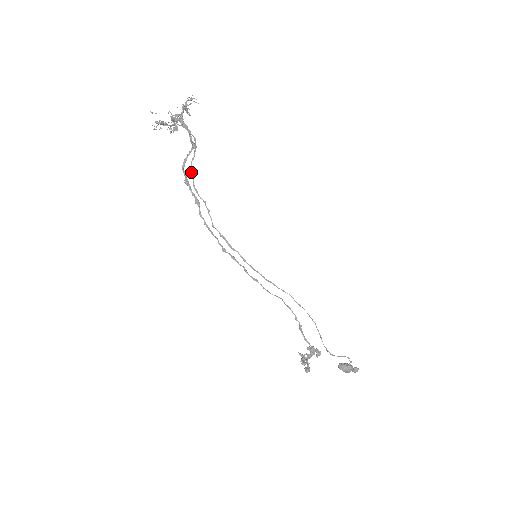
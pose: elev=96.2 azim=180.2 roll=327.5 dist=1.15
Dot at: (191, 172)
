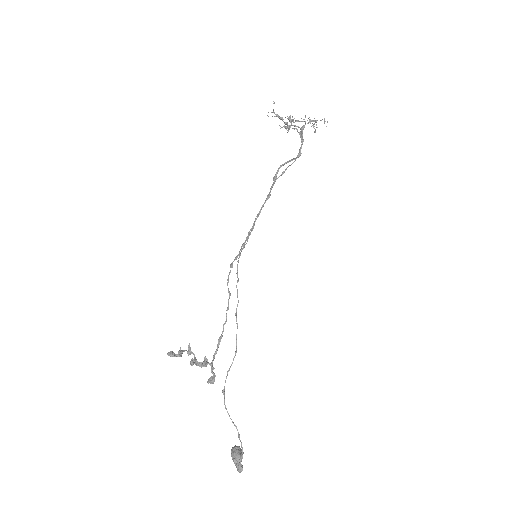
Dot at: (282, 172)
